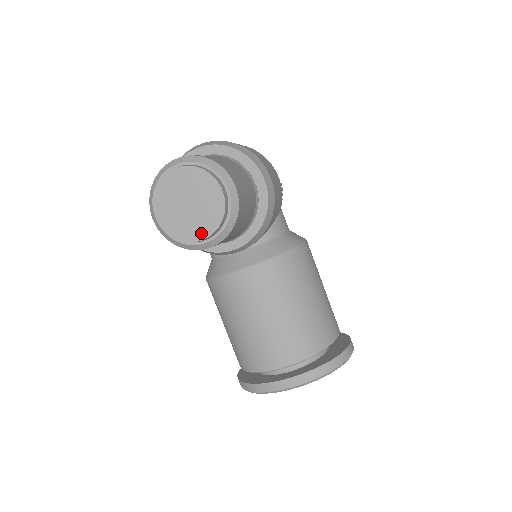
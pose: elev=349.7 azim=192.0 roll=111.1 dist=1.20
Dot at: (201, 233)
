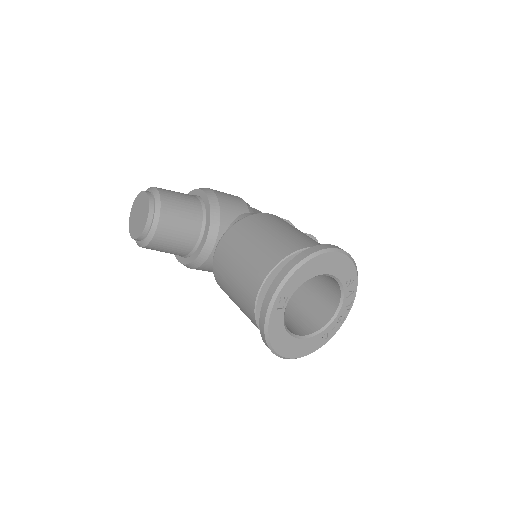
Dot at: (145, 221)
